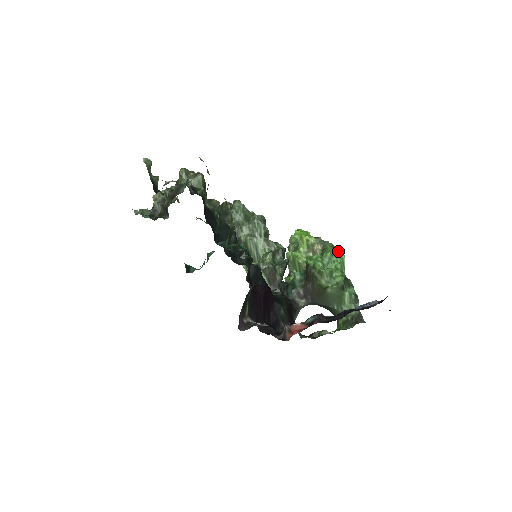
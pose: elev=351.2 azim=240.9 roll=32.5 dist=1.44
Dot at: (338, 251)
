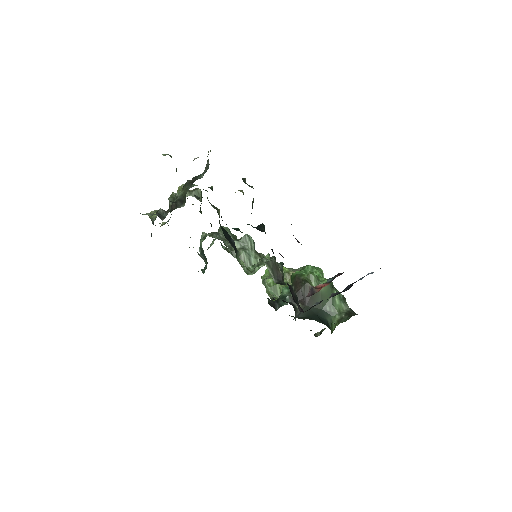
Dot at: (315, 267)
